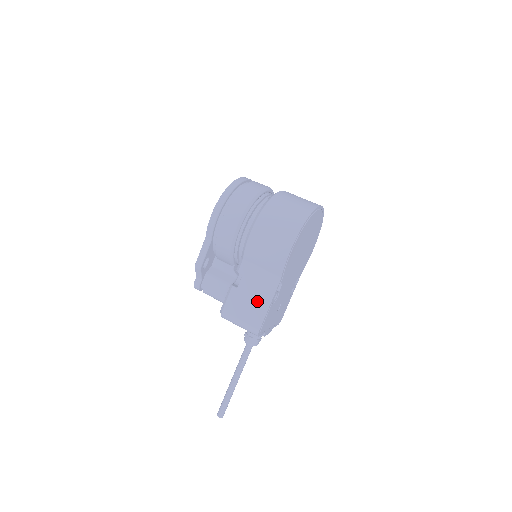
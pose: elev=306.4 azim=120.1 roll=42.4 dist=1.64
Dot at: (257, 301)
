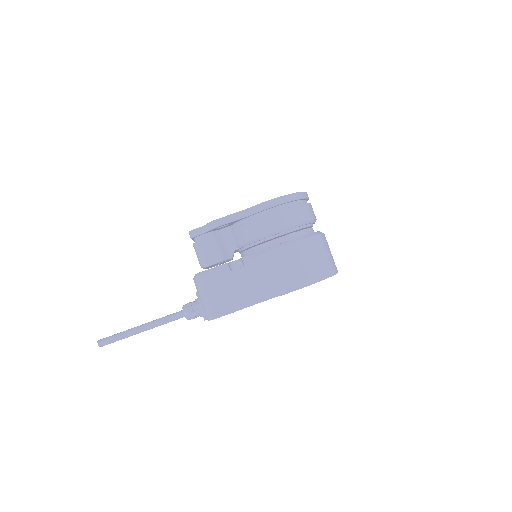
Dot at: (237, 296)
